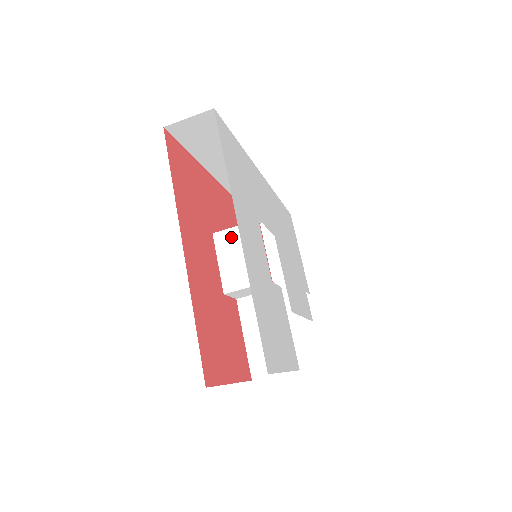
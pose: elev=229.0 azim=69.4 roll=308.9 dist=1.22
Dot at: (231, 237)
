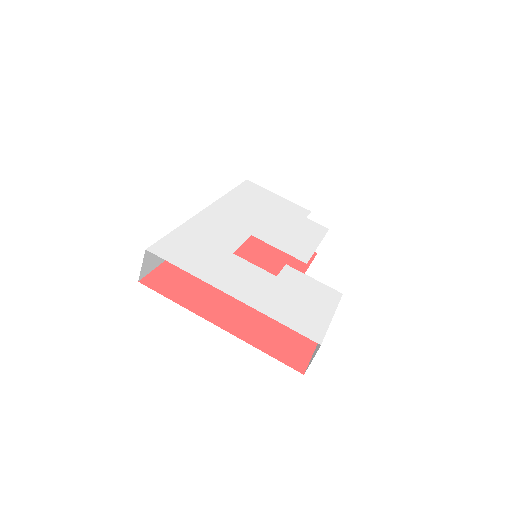
Dot at: occluded
